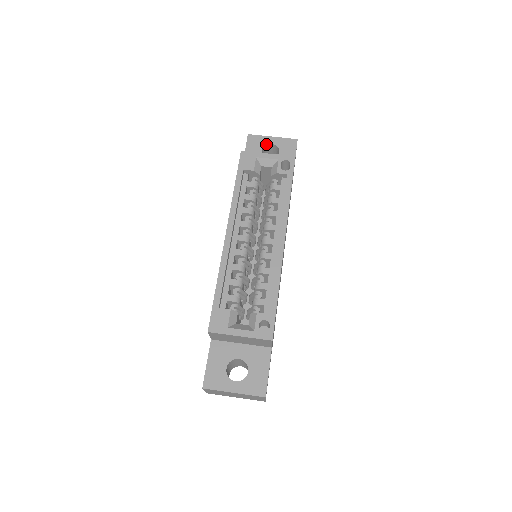
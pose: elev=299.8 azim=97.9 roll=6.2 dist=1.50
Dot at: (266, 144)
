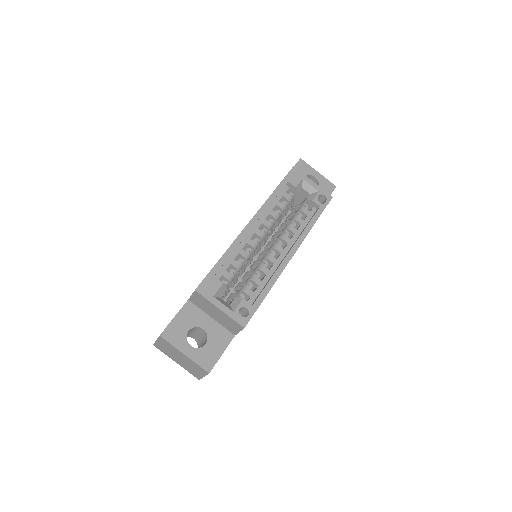
Dot at: (311, 174)
